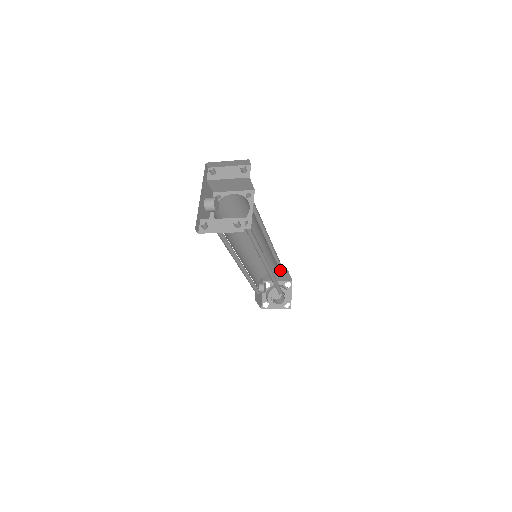
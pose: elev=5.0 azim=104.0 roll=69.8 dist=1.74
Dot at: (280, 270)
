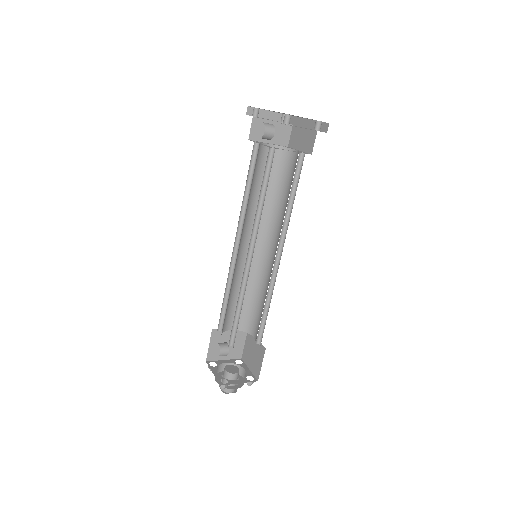
Dot at: (244, 322)
